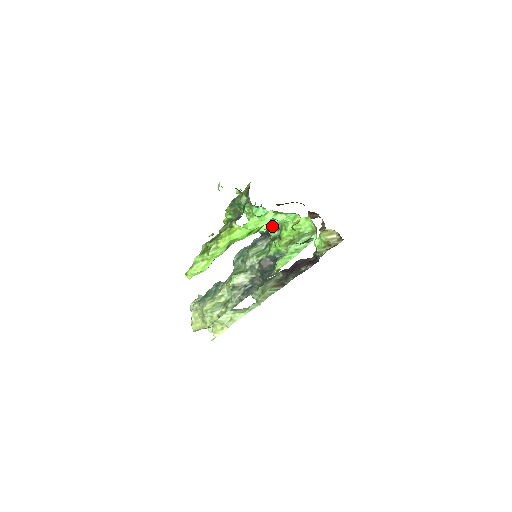
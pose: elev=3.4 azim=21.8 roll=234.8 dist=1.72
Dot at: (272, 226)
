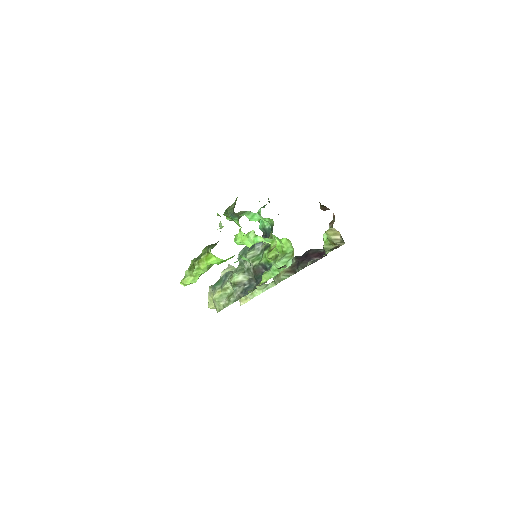
Dot at: occluded
